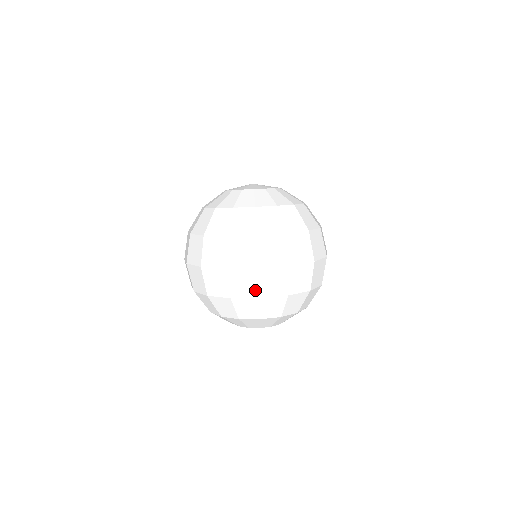
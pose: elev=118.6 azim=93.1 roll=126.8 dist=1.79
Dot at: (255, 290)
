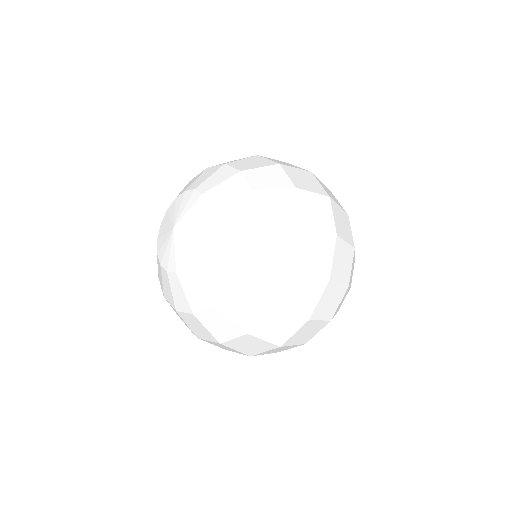
Dot at: (321, 324)
